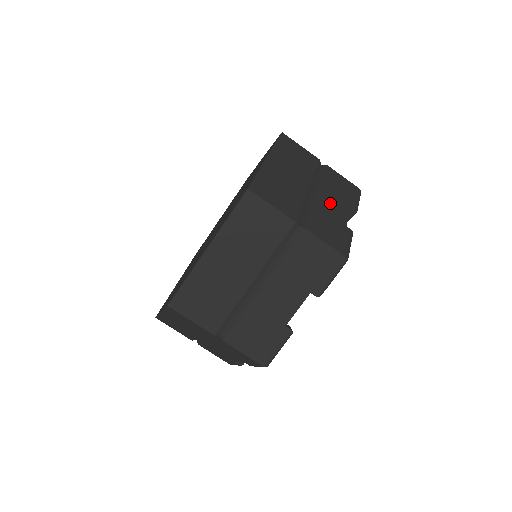
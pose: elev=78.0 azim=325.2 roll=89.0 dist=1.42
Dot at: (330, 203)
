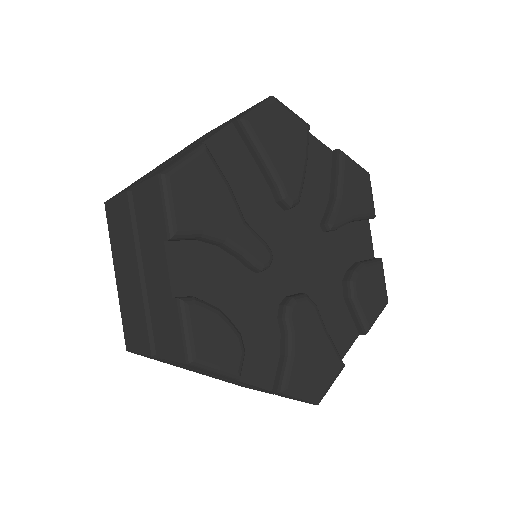
Dot at: occluded
